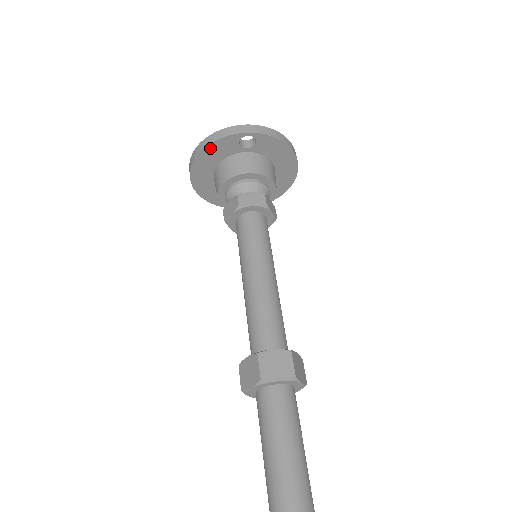
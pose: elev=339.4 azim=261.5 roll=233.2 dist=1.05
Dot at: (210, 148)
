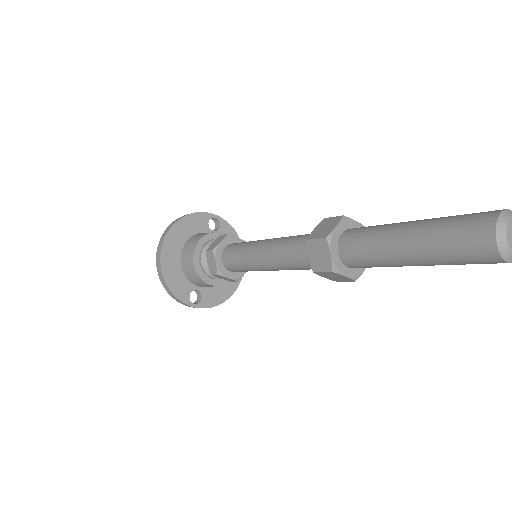
Dot at: (187, 219)
